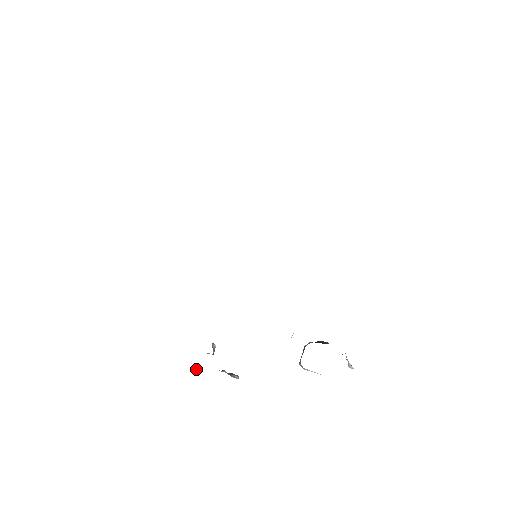
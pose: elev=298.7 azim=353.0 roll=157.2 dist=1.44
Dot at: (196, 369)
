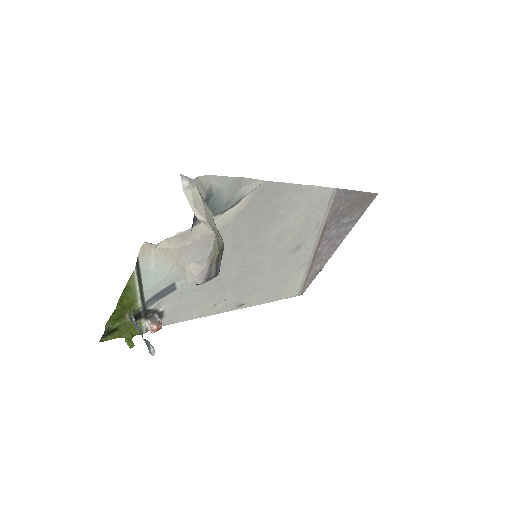
Dot at: (127, 338)
